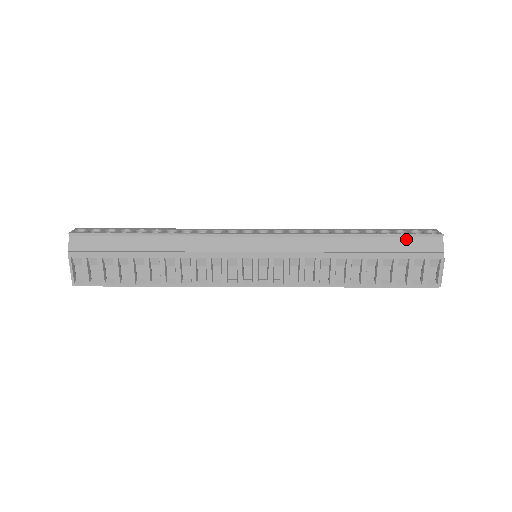
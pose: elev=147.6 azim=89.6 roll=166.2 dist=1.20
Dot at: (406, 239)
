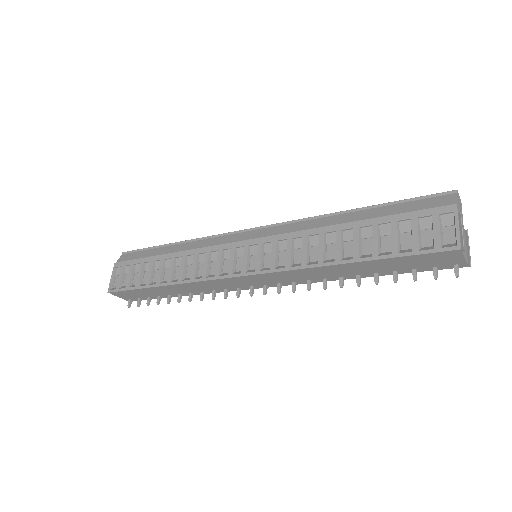
Dot at: (408, 203)
